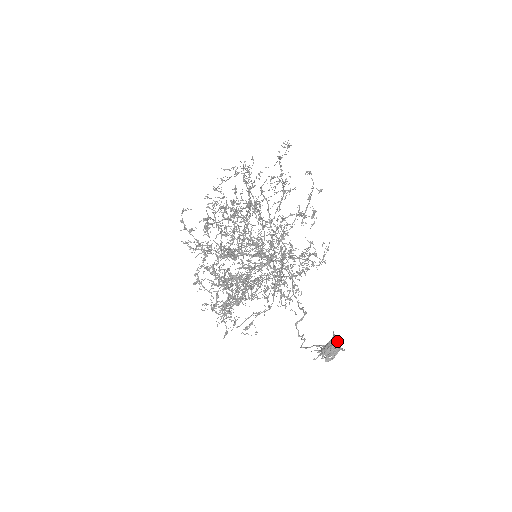
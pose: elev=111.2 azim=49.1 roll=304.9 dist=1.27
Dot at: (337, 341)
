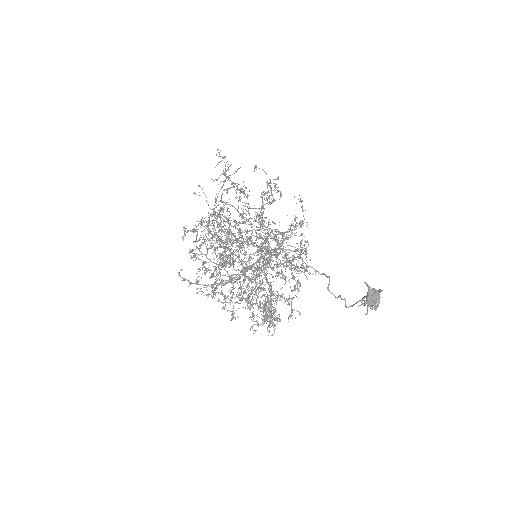
Dot at: (373, 288)
